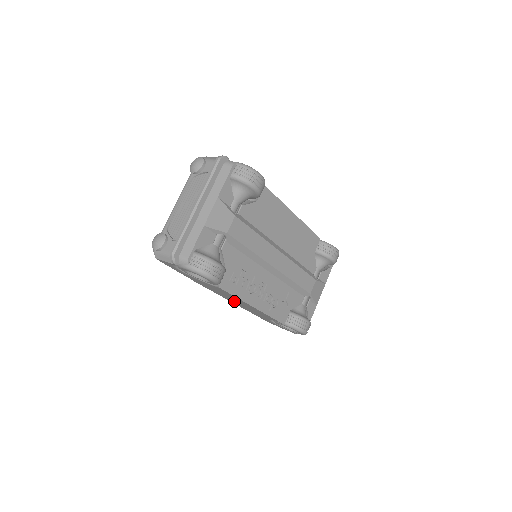
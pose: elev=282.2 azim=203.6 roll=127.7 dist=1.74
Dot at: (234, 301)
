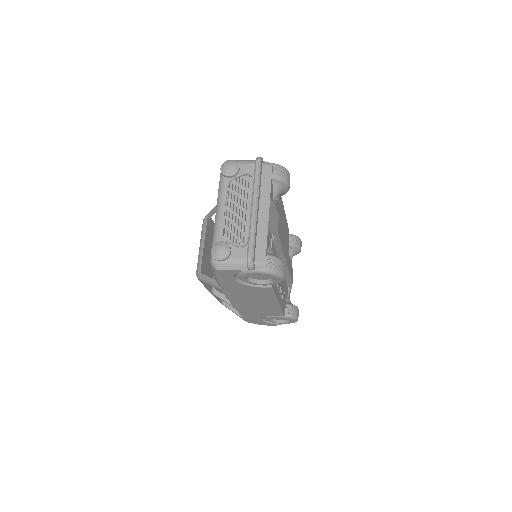
Dot at: (247, 304)
